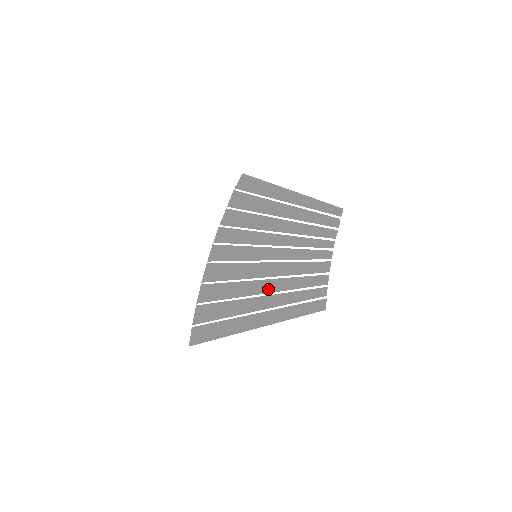
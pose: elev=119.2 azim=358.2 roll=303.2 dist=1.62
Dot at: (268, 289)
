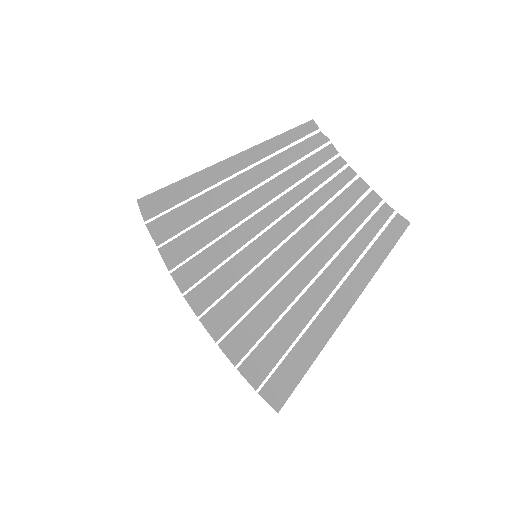
Dot at: (312, 270)
